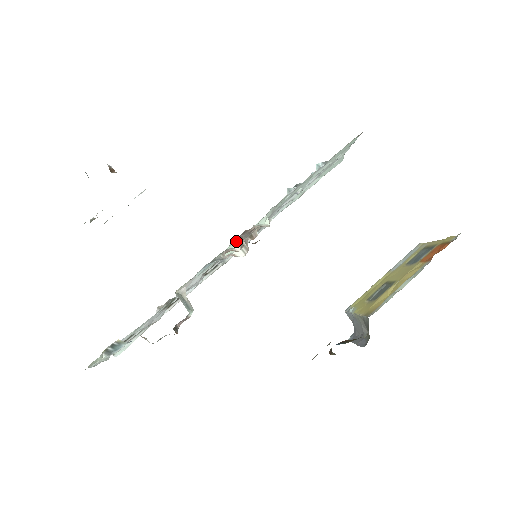
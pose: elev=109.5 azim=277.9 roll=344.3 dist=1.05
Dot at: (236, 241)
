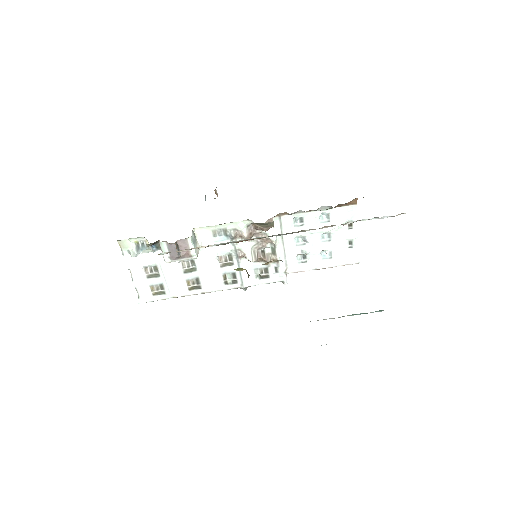
Dot at: (246, 228)
